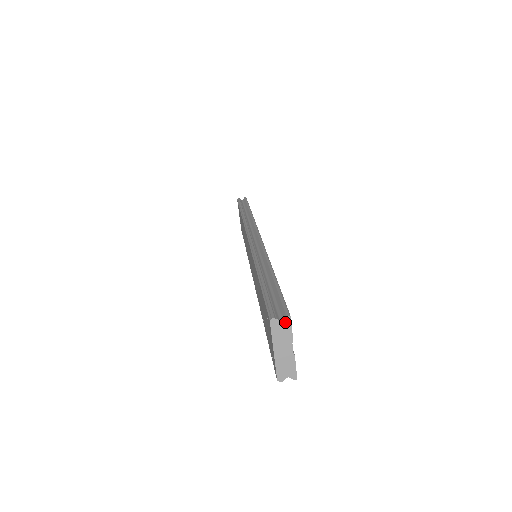
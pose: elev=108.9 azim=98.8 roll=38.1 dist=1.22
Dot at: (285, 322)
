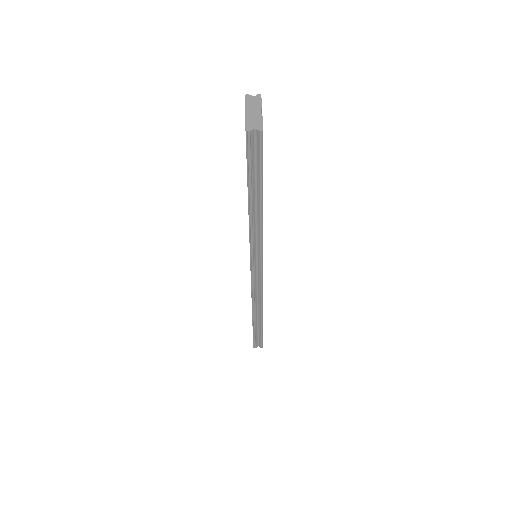
Dot at: (256, 97)
